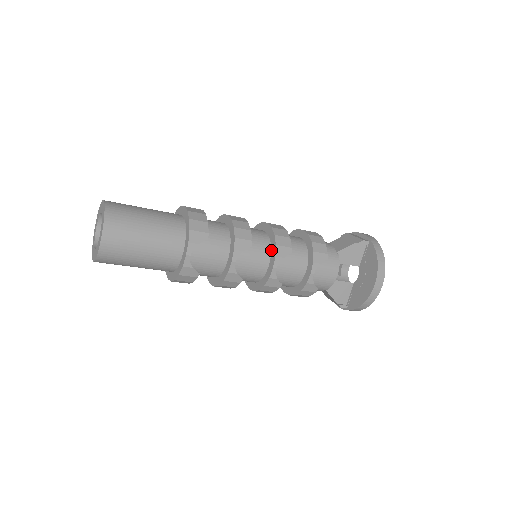
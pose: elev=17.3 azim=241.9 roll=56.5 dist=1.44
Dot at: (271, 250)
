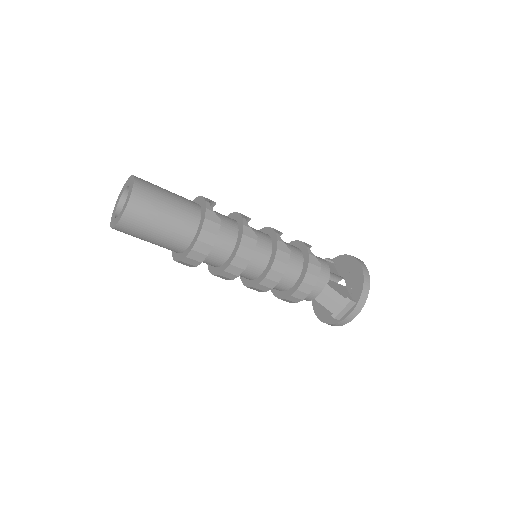
Dot at: occluded
